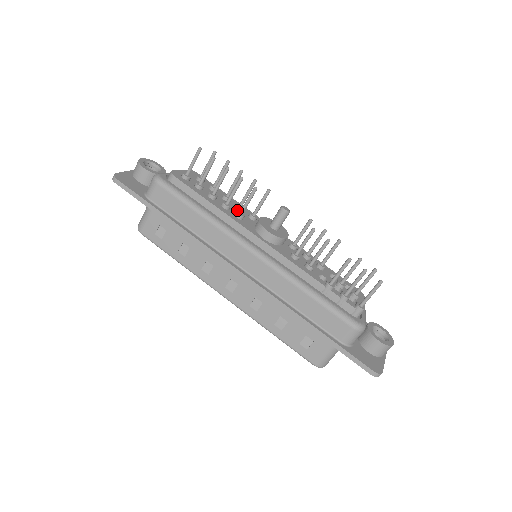
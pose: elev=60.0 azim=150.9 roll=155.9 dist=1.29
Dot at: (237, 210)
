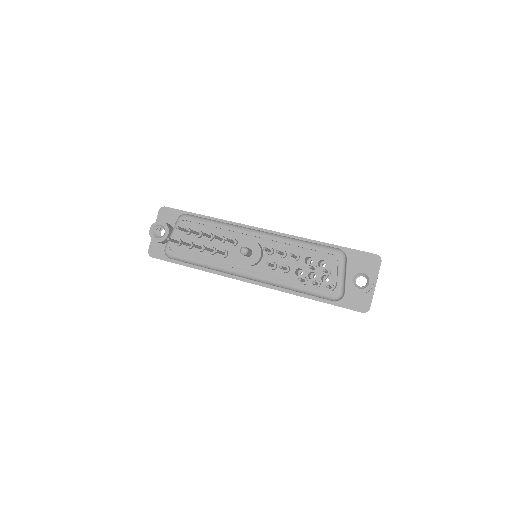
Dot at: (221, 245)
